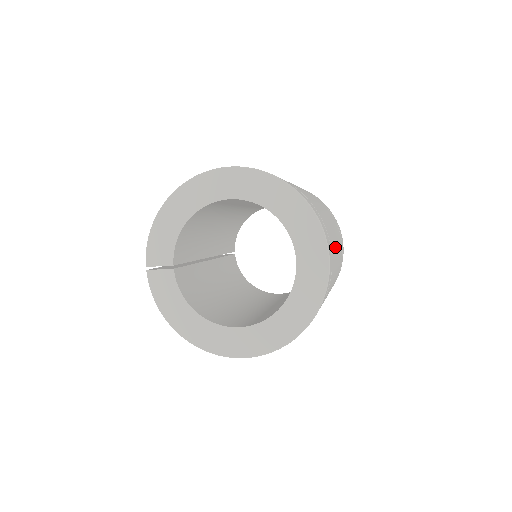
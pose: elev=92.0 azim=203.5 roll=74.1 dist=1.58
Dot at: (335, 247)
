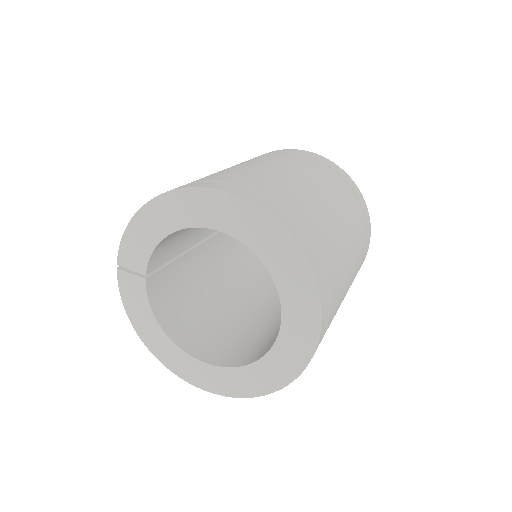
Dot at: (342, 292)
